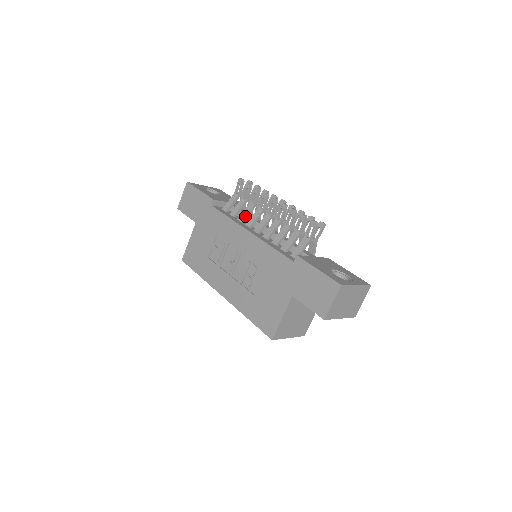
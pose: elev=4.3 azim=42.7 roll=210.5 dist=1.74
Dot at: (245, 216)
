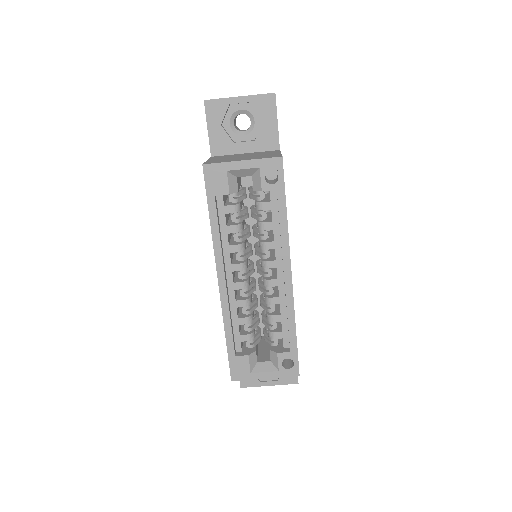
Dot at: occluded
